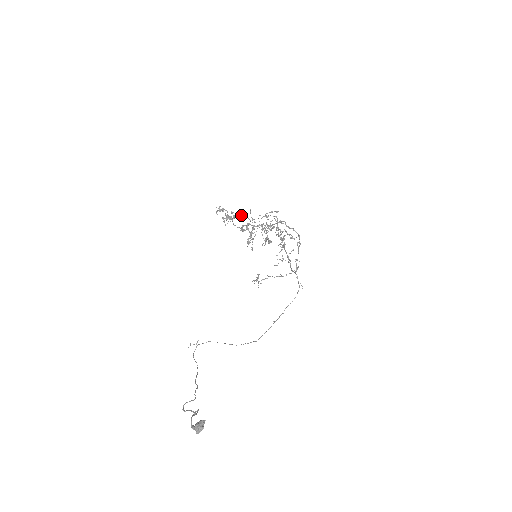
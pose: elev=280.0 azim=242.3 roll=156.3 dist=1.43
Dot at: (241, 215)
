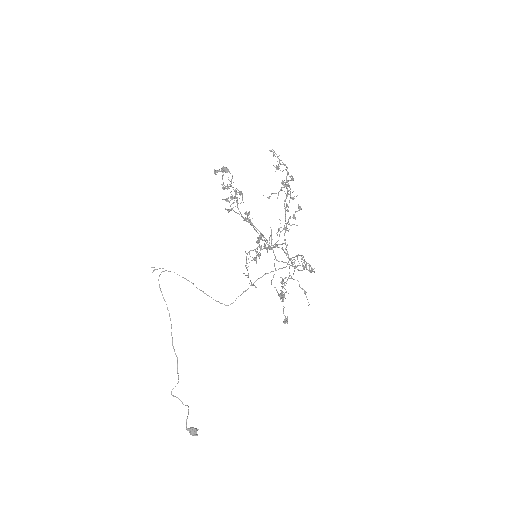
Dot at: (256, 228)
